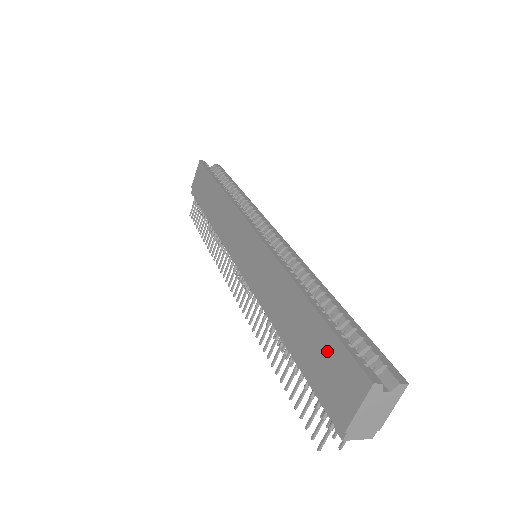
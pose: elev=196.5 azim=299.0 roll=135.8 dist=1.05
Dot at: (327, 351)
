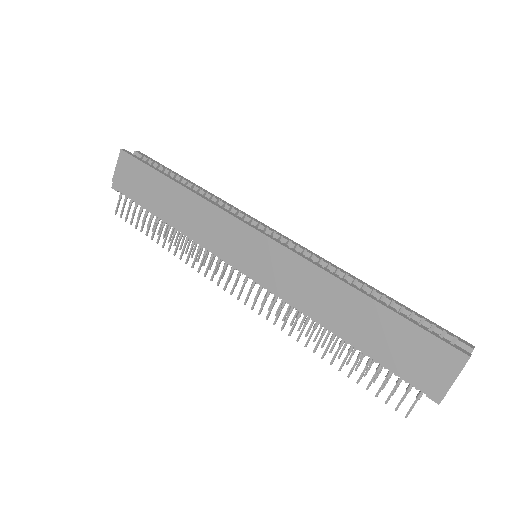
Dot at: (407, 338)
